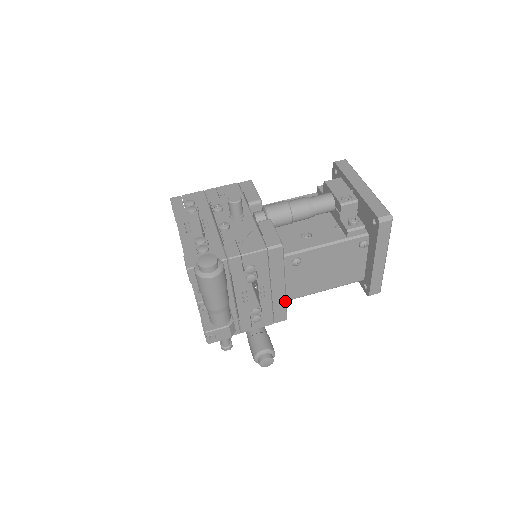
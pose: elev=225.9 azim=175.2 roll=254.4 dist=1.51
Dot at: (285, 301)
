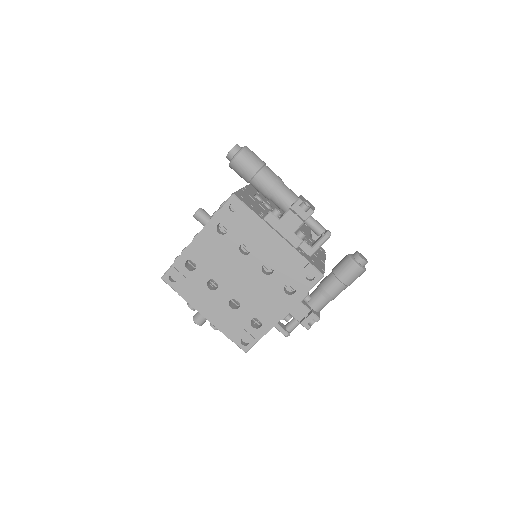
Dot at: (304, 232)
